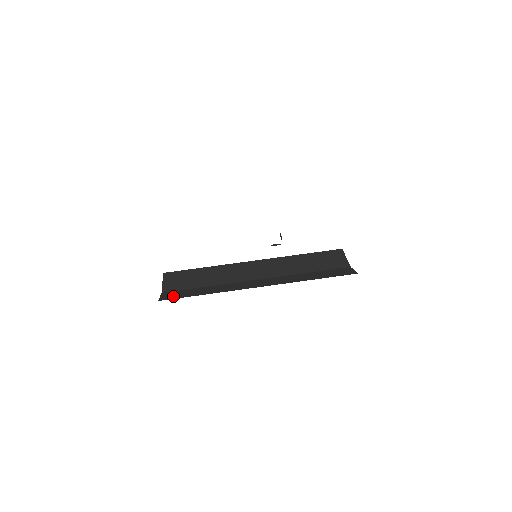
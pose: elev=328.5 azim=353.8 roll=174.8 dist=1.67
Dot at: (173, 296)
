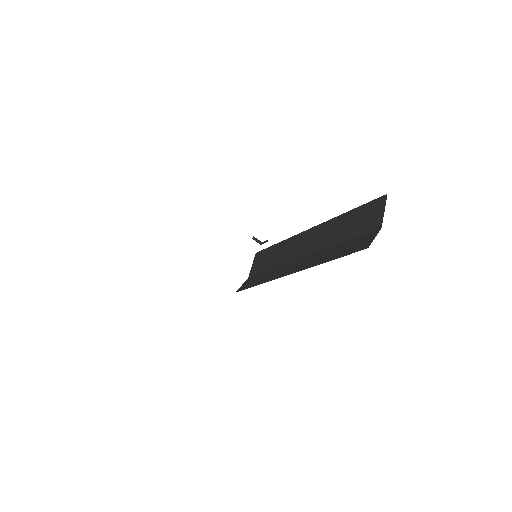
Dot at: (245, 286)
